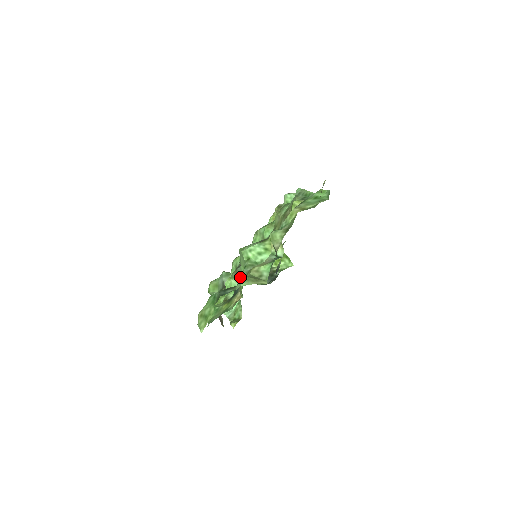
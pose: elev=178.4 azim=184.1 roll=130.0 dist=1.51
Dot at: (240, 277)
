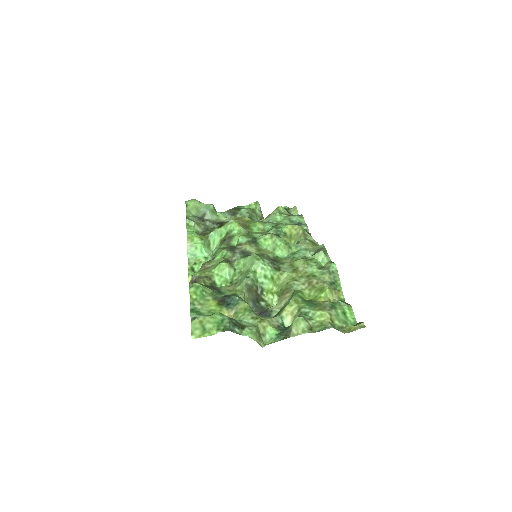
Dot at: (235, 271)
